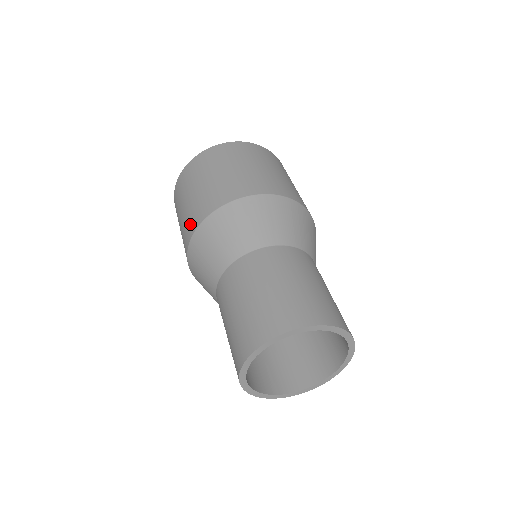
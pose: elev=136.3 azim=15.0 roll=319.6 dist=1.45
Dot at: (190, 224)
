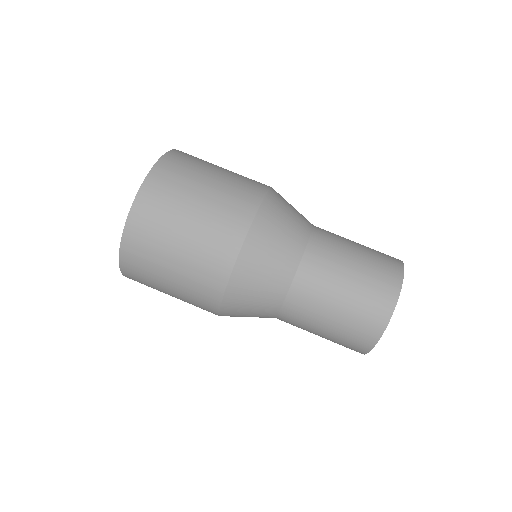
Dot at: occluded
